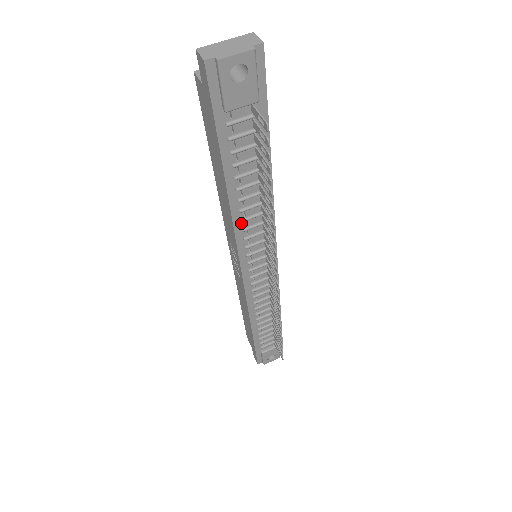
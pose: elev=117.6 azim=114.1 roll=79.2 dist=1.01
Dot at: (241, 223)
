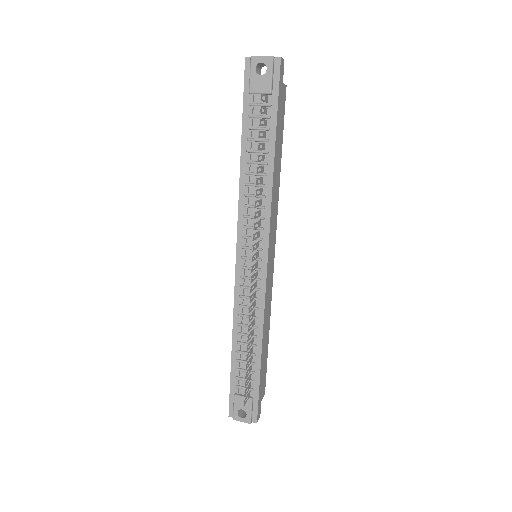
Dot at: (245, 198)
